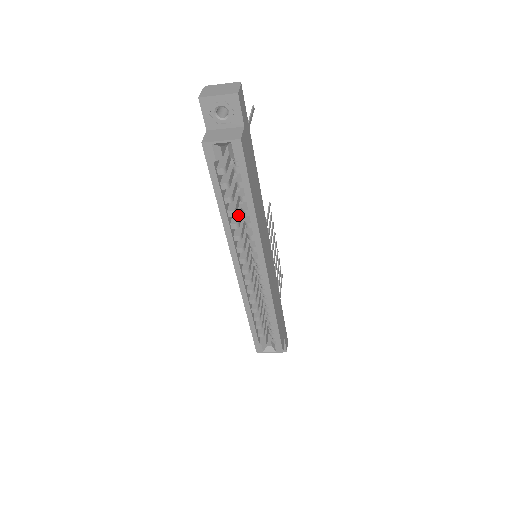
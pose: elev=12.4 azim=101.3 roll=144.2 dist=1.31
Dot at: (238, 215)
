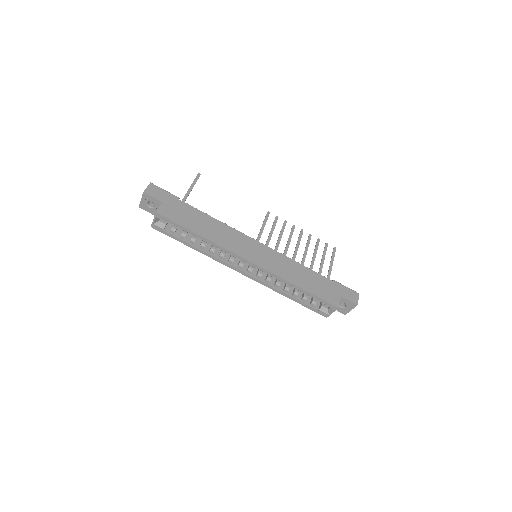
Dot at: occluded
